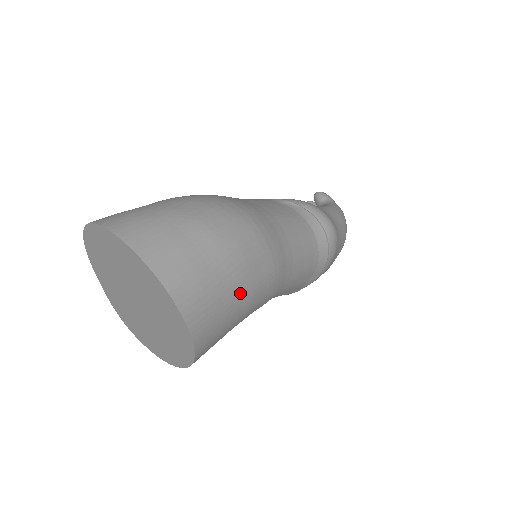
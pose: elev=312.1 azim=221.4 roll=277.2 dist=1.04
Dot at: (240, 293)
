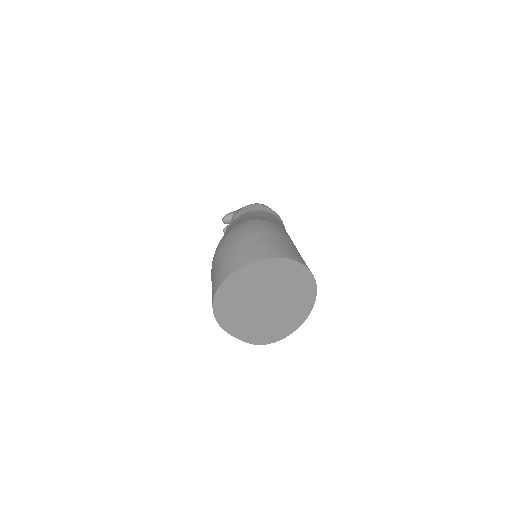
Dot at: (290, 242)
